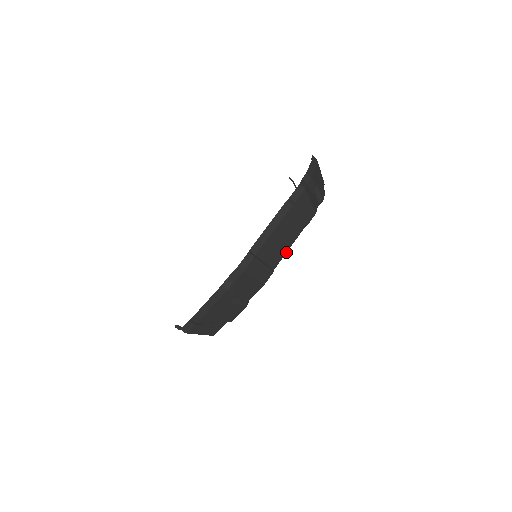
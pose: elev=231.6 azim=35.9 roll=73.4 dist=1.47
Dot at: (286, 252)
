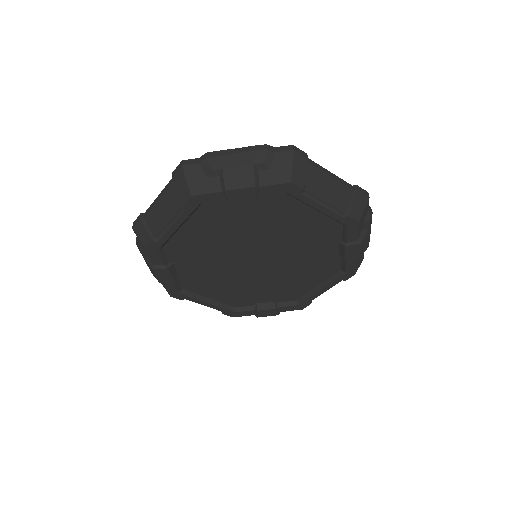
Dot at: (320, 204)
